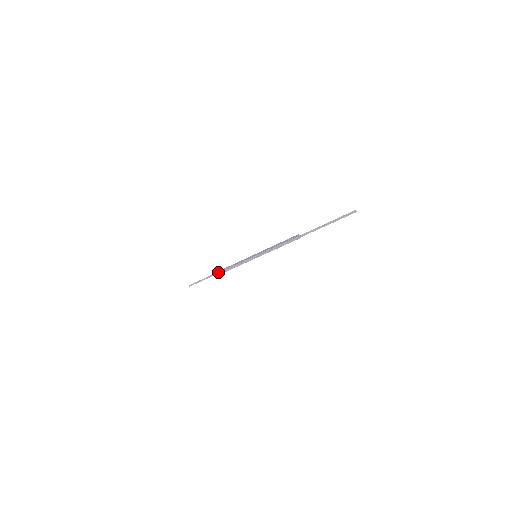
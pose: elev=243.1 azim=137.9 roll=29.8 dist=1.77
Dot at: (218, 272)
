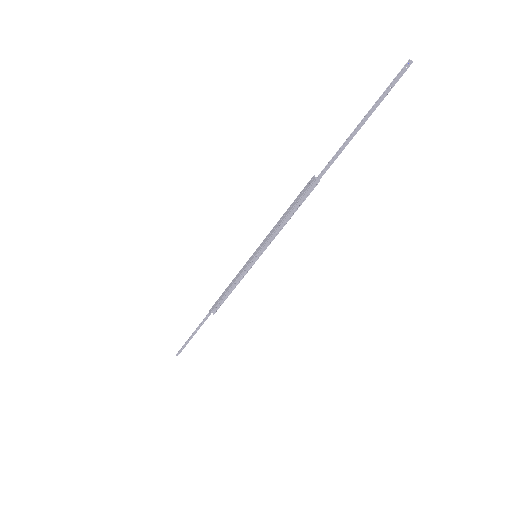
Dot at: (209, 314)
